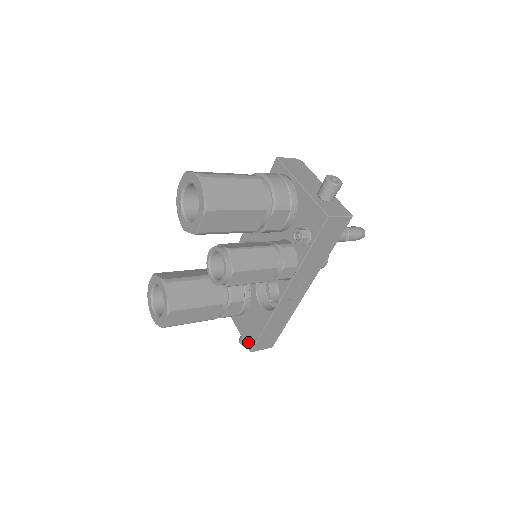
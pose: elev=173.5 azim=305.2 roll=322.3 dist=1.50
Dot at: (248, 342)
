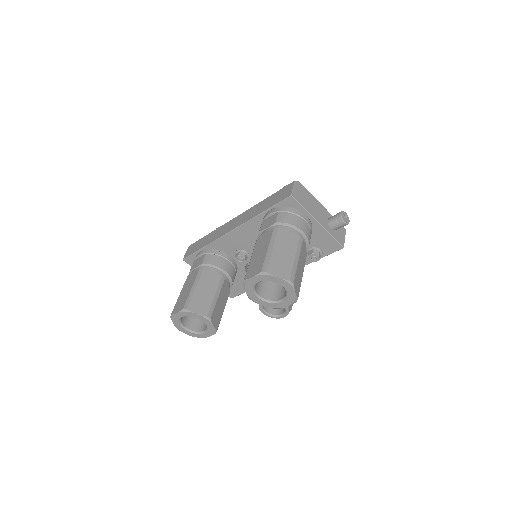
Dot at: (230, 294)
